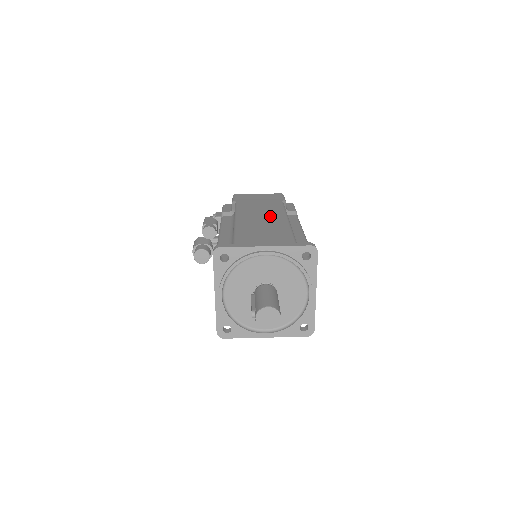
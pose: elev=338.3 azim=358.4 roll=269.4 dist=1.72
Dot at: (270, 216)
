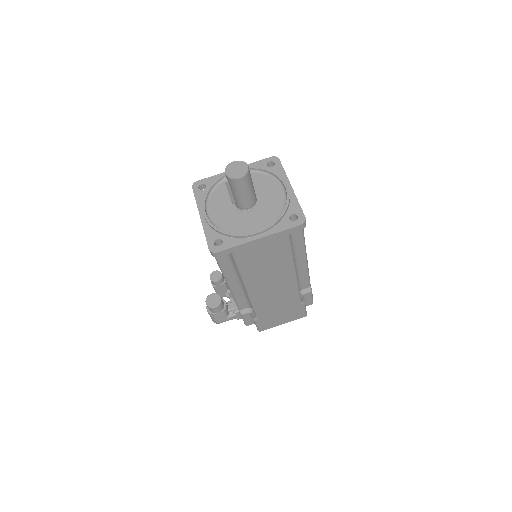
Dot at: occluded
